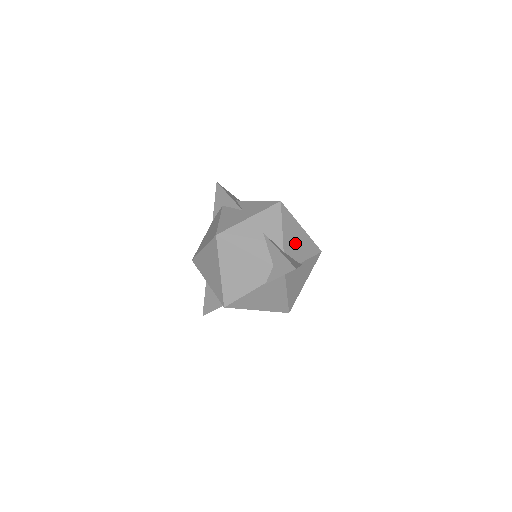
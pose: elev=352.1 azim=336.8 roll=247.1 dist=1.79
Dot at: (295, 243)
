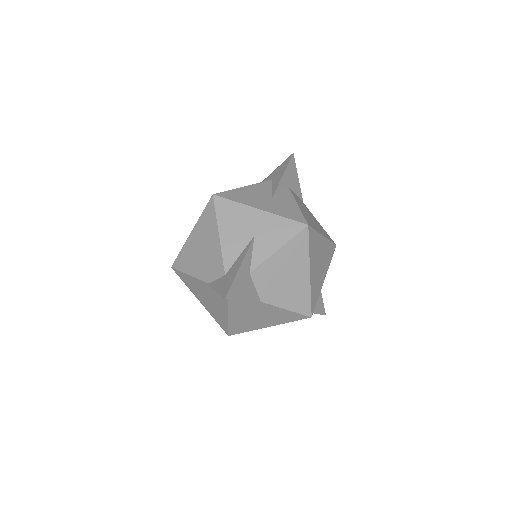
Dot at: (279, 279)
